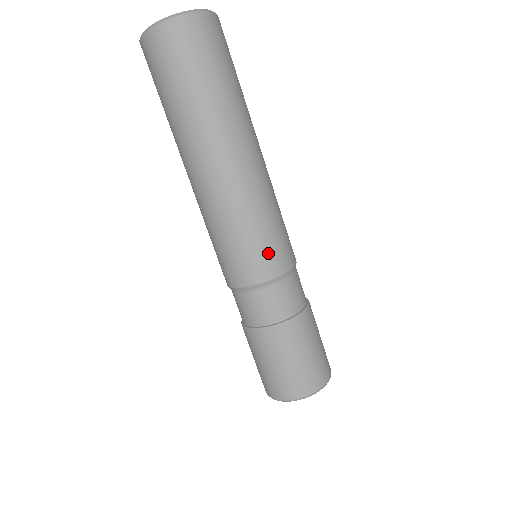
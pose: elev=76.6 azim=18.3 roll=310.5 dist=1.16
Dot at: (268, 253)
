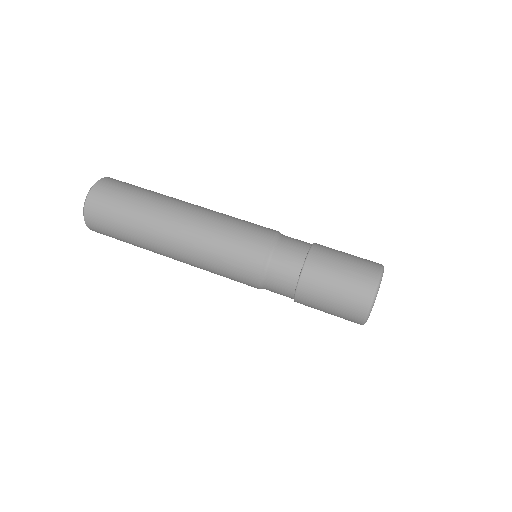
Dot at: (255, 229)
